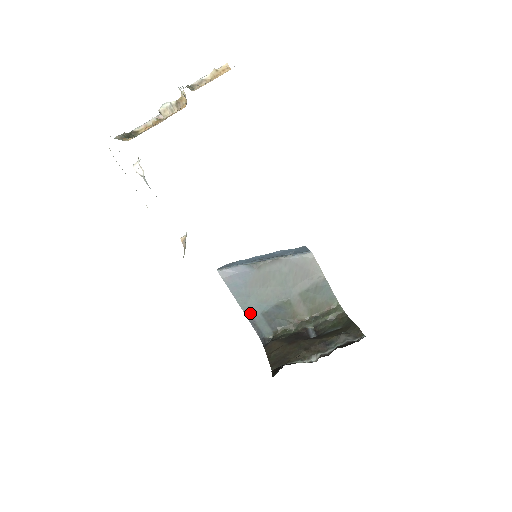
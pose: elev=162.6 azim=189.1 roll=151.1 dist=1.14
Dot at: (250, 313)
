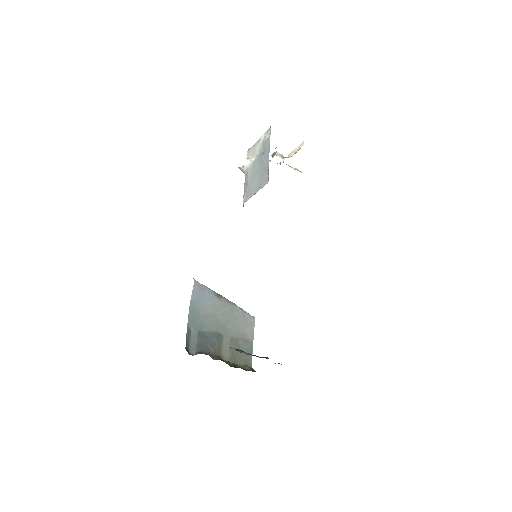
Dot at: (191, 324)
